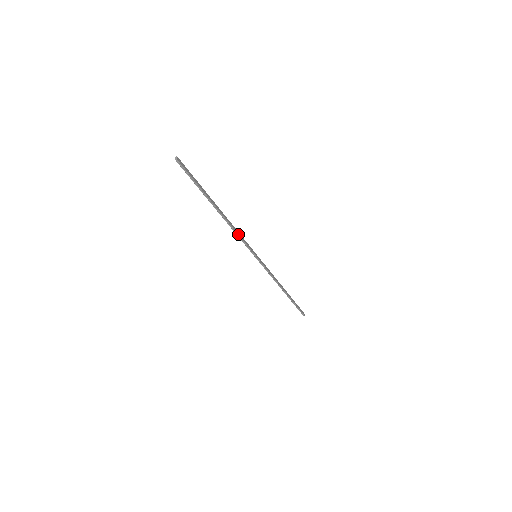
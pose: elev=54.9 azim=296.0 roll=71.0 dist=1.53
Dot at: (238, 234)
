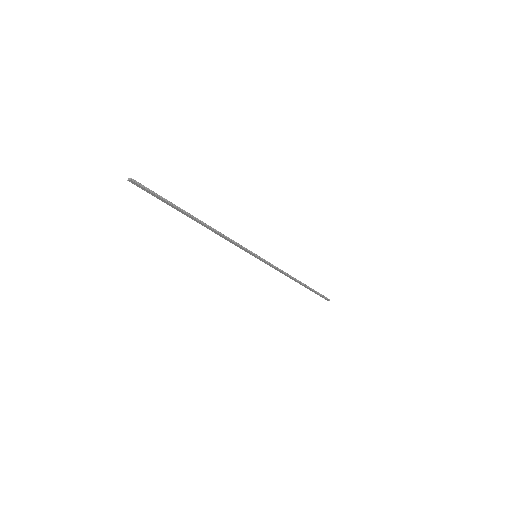
Dot at: (228, 238)
